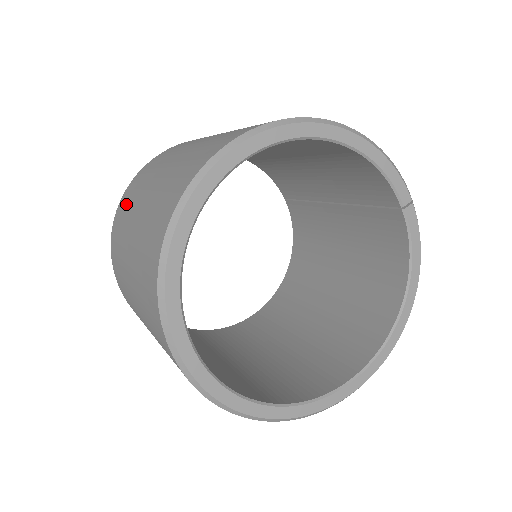
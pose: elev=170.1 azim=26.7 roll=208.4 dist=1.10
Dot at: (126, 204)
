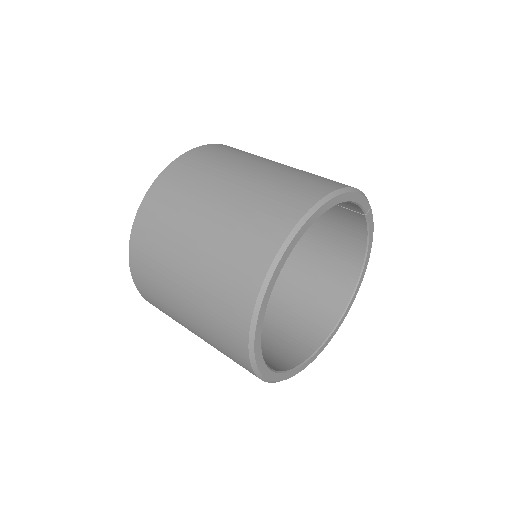
Dot at: (149, 255)
